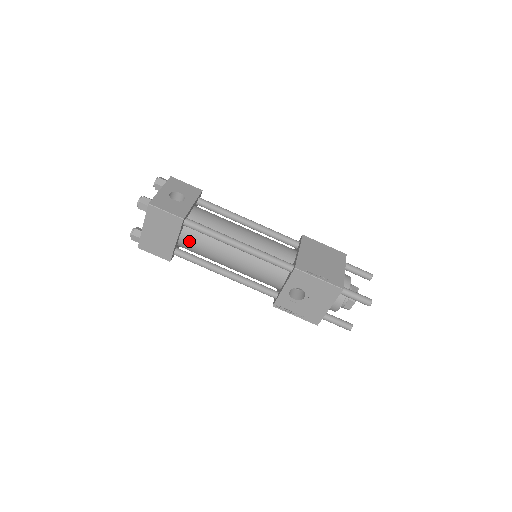
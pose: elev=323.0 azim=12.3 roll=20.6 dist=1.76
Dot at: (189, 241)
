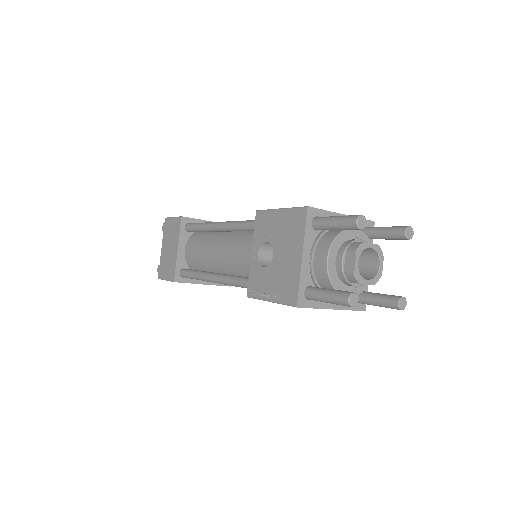
Dot at: (190, 249)
